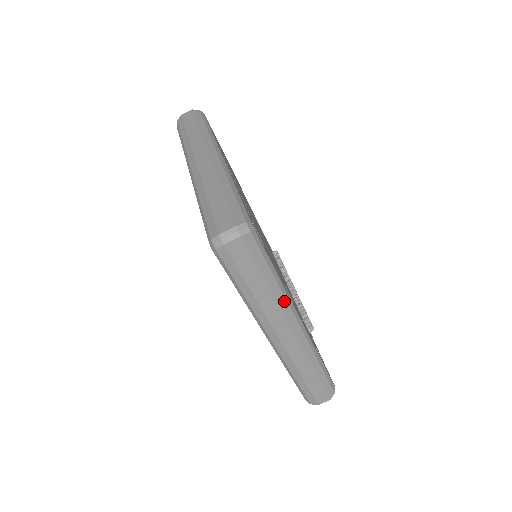
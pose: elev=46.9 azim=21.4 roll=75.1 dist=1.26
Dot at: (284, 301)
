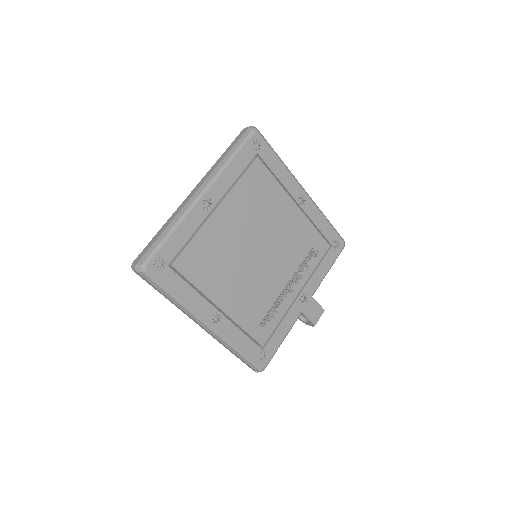
Dot at: (185, 309)
